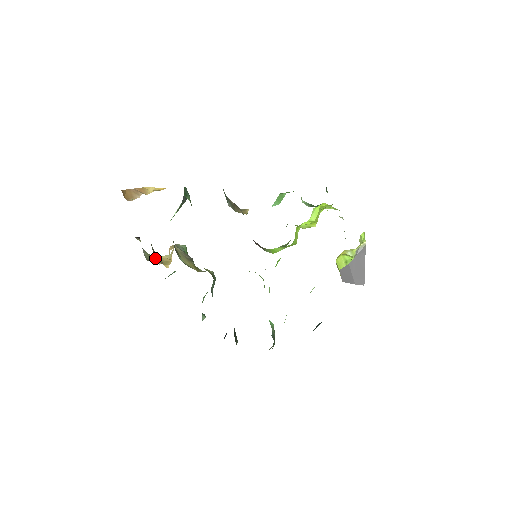
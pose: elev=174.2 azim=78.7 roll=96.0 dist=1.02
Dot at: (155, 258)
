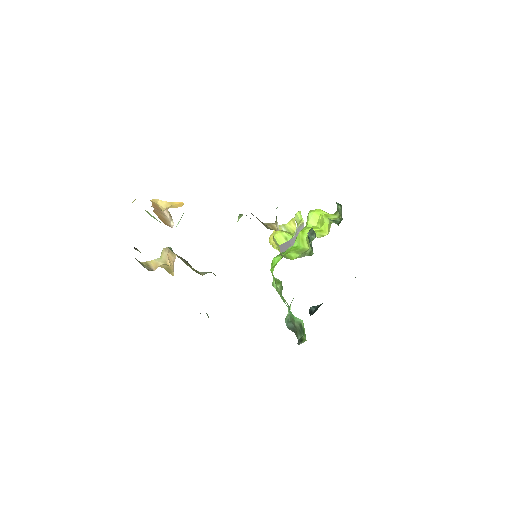
Dot at: (145, 263)
